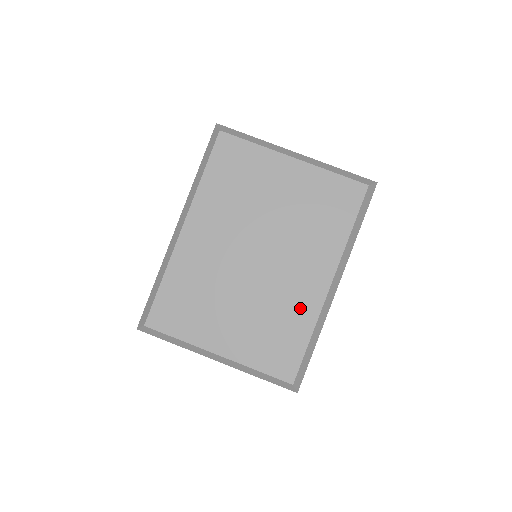
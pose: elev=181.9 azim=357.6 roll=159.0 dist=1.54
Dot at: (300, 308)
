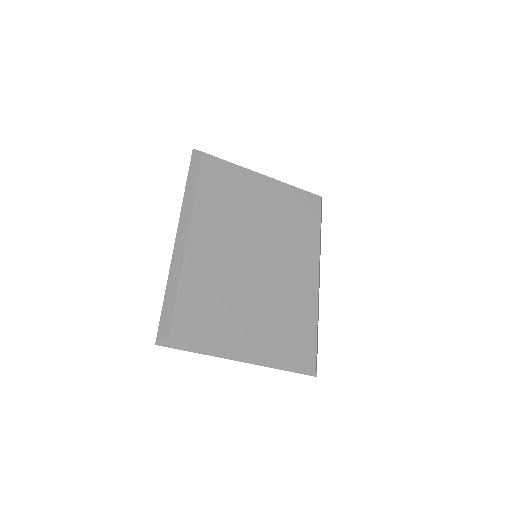
Dot at: (303, 296)
